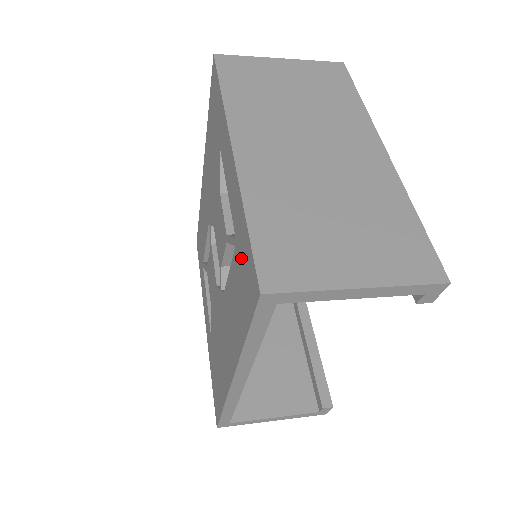
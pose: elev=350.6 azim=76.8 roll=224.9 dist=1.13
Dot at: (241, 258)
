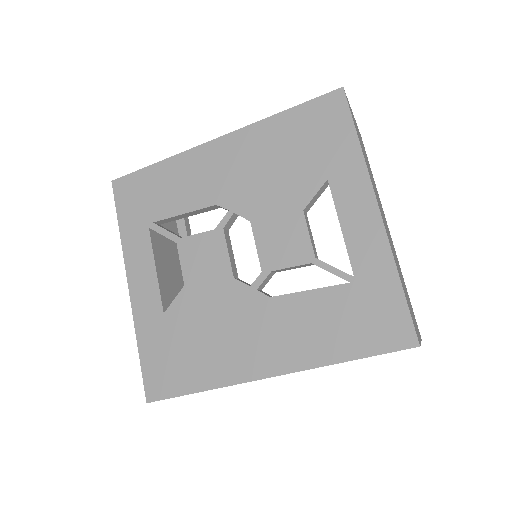
Dot at: (369, 300)
